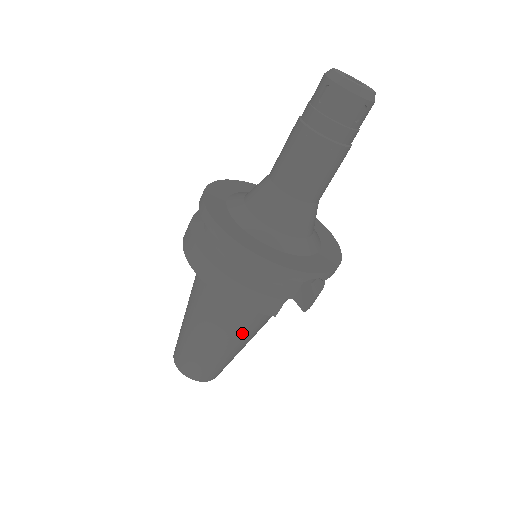
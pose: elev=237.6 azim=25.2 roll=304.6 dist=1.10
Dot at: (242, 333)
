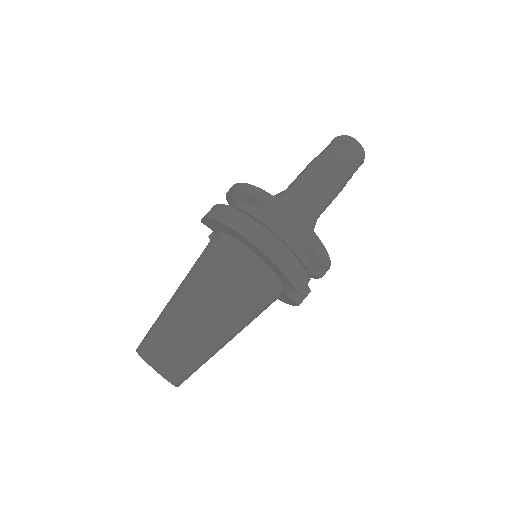
Dot at: (245, 320)
